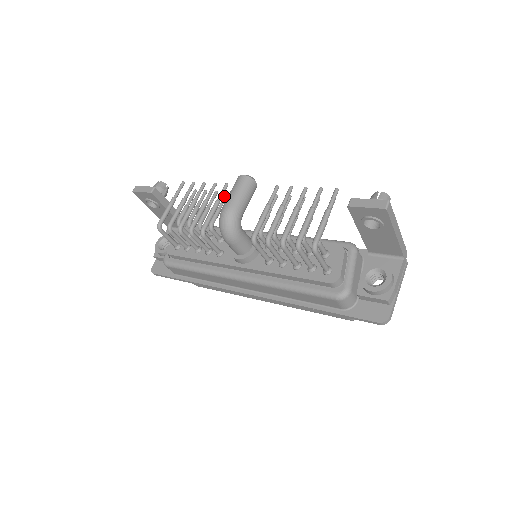
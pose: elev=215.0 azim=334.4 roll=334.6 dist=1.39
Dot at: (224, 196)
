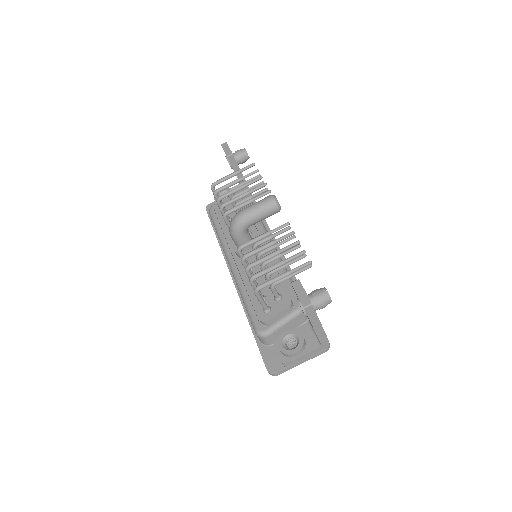
Dot at: occluded
